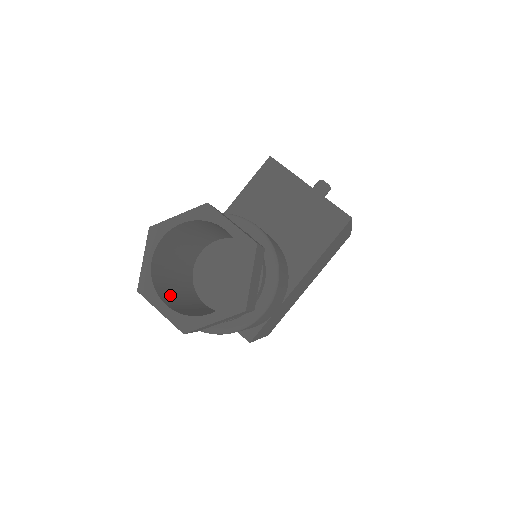
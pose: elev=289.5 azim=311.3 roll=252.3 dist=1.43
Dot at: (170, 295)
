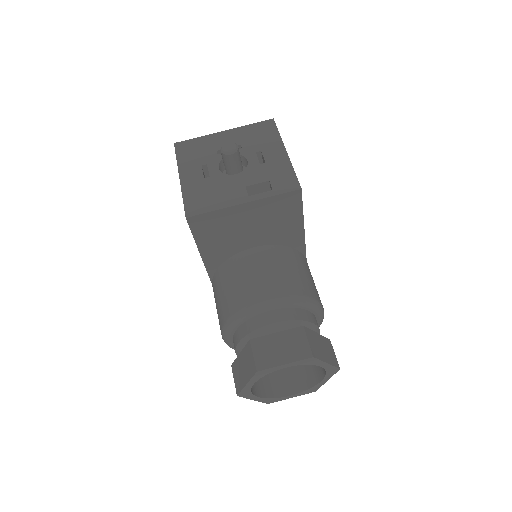
Dot at: (276, 375)
